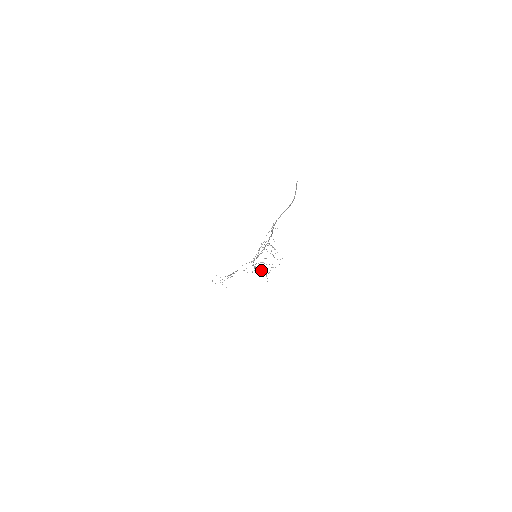
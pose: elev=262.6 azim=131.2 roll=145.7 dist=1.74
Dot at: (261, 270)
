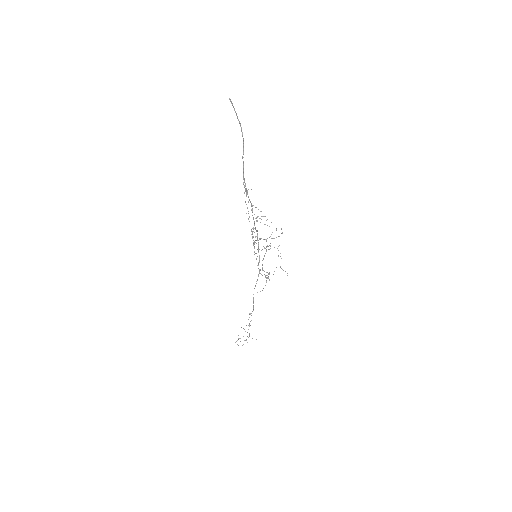
Dot at: occluded
